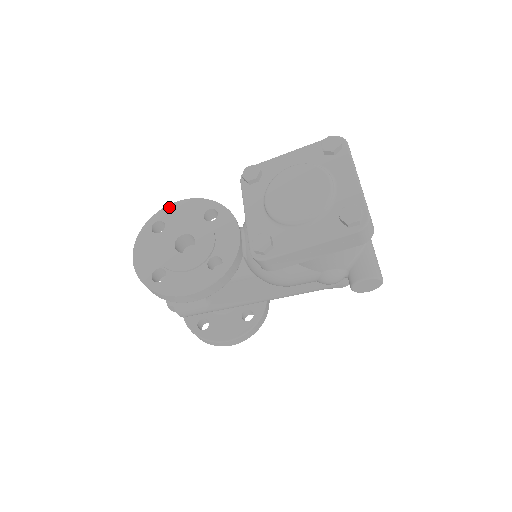
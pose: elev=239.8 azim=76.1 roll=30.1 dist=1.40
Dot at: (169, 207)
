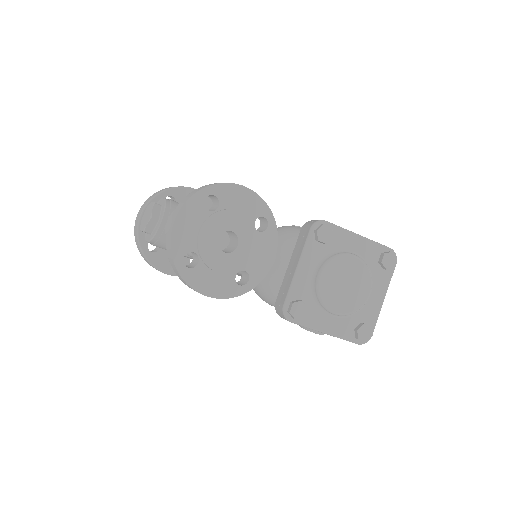
Dot at: (231, 186)
